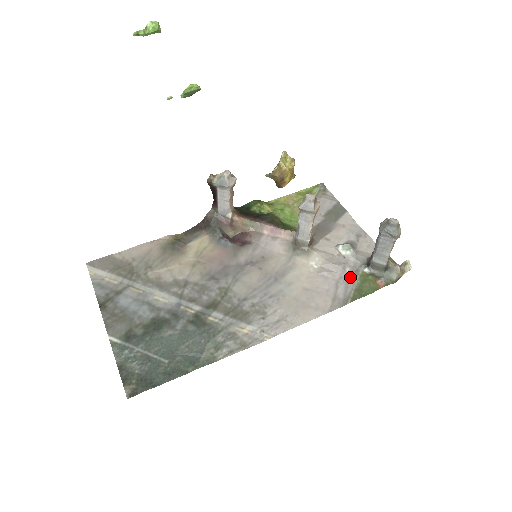
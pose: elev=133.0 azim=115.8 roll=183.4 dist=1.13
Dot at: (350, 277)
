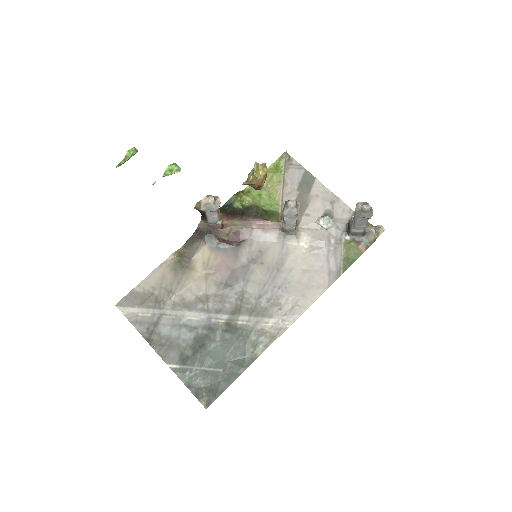
Dot at: (336, 248)
